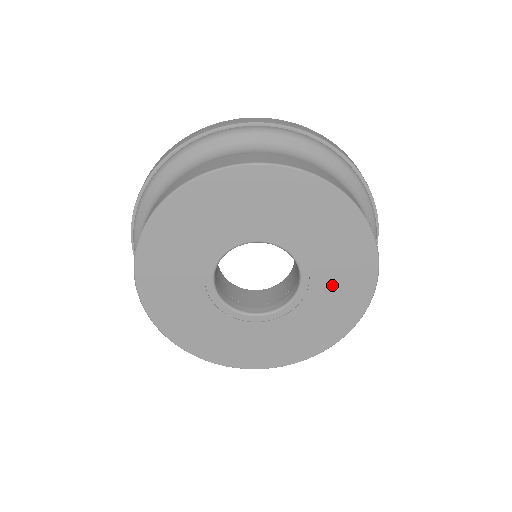
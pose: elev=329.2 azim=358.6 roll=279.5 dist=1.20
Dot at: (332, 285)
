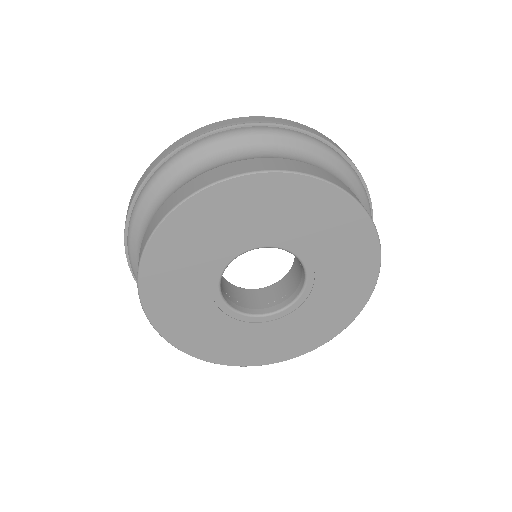
Dot at: (336, 260)
